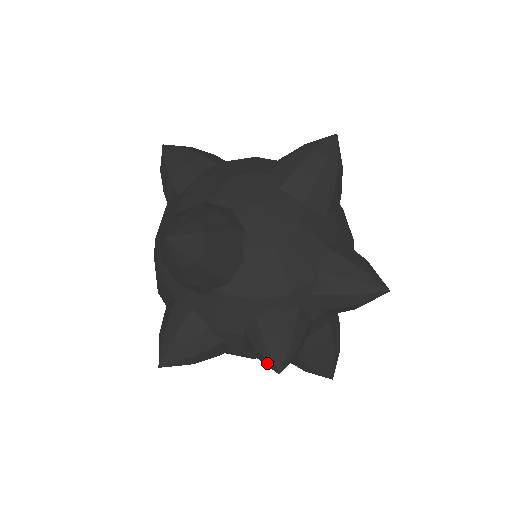
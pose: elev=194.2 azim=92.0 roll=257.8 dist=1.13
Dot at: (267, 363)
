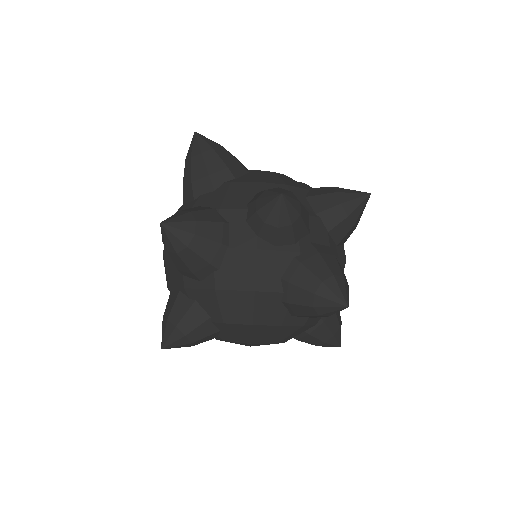
Dot at: (270, 198)
